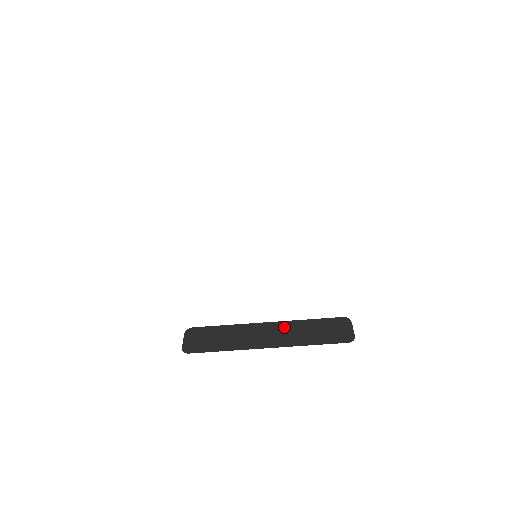
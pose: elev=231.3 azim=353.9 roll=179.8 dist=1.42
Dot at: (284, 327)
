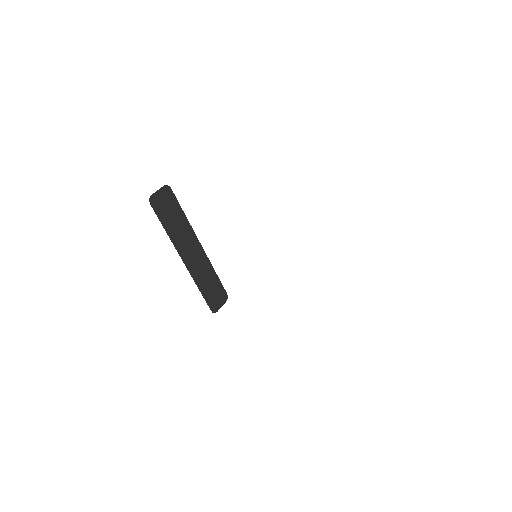
Dot at: (203, 260)
